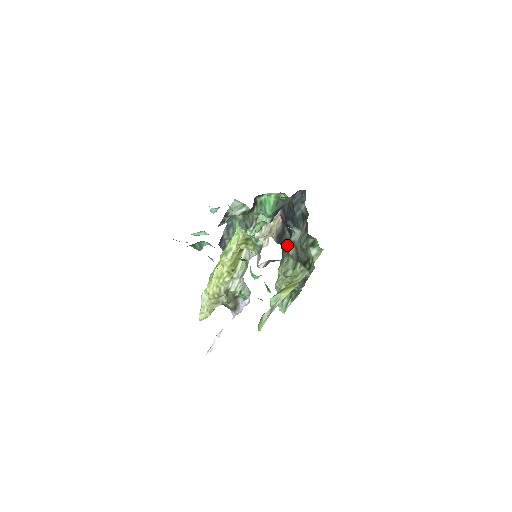
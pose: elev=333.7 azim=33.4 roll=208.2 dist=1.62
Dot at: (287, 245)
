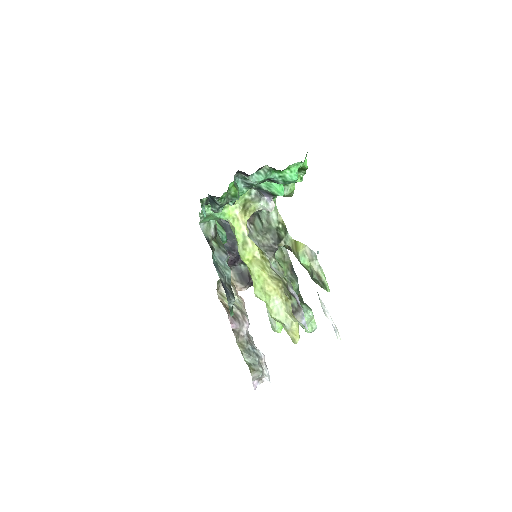
Dot at: occluded
